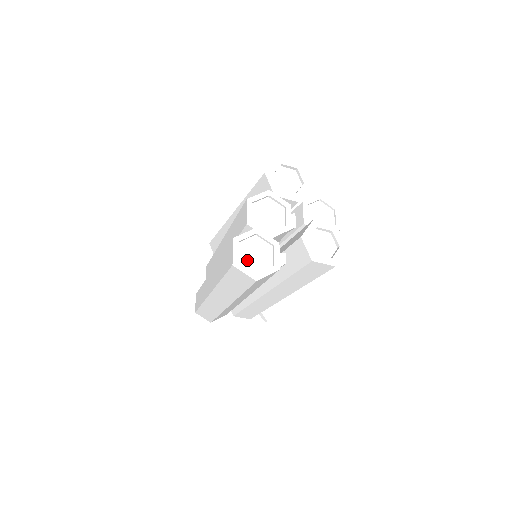
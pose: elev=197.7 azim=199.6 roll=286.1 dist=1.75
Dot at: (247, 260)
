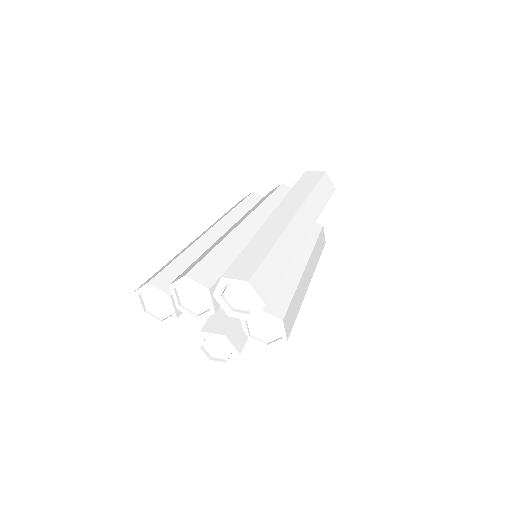
Dot at: (148, 299)
